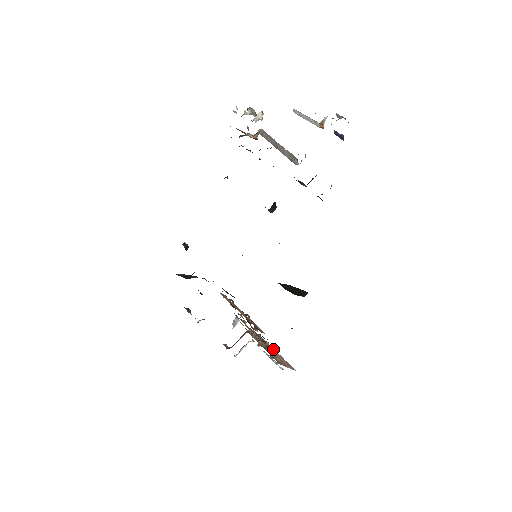
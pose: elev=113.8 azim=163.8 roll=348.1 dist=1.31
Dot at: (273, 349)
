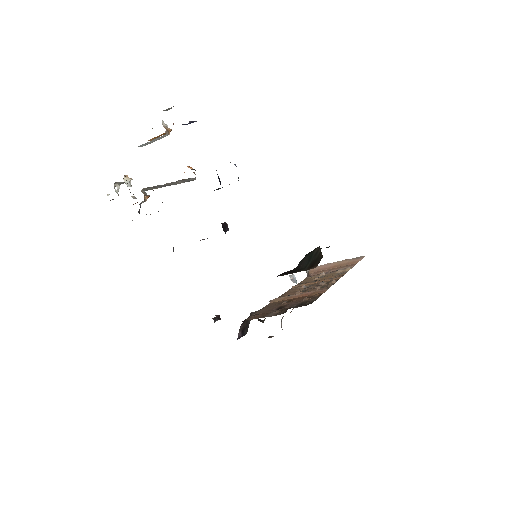
Dot at: (335, 263)
